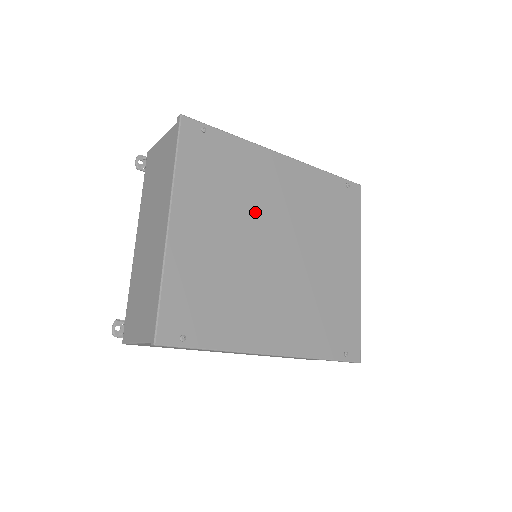
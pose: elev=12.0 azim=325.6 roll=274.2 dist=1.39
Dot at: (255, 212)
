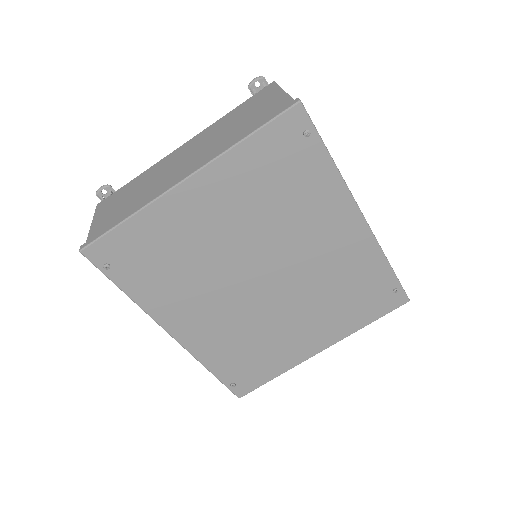
Dot at: (276, 237)
